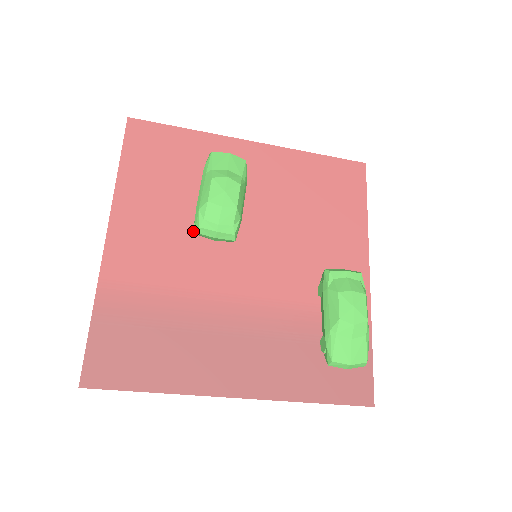
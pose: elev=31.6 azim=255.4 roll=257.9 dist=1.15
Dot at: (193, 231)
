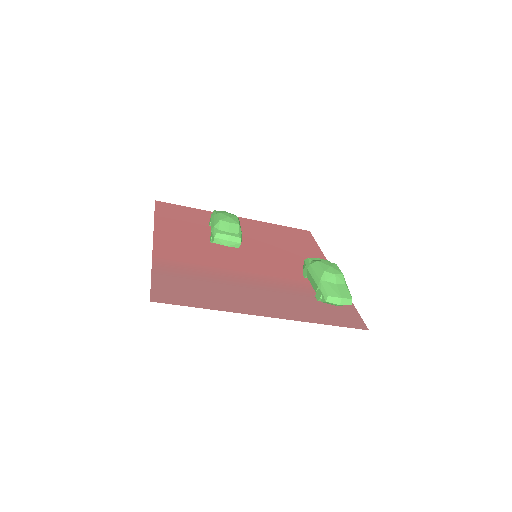
Dot at: (210, 244)
